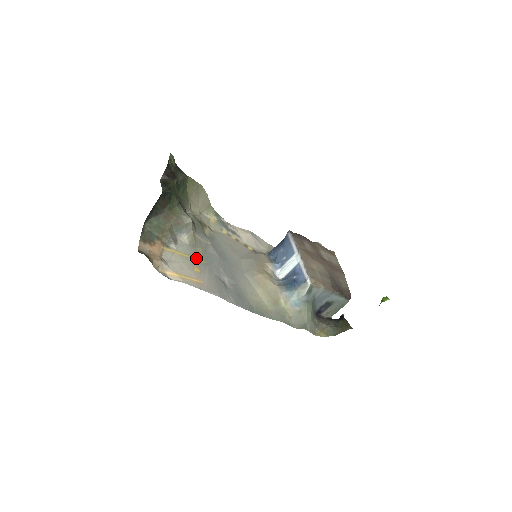
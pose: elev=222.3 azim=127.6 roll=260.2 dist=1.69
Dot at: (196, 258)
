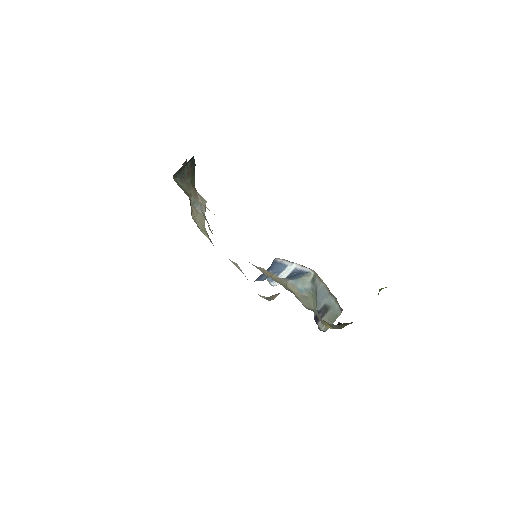
Dot at: occluded
